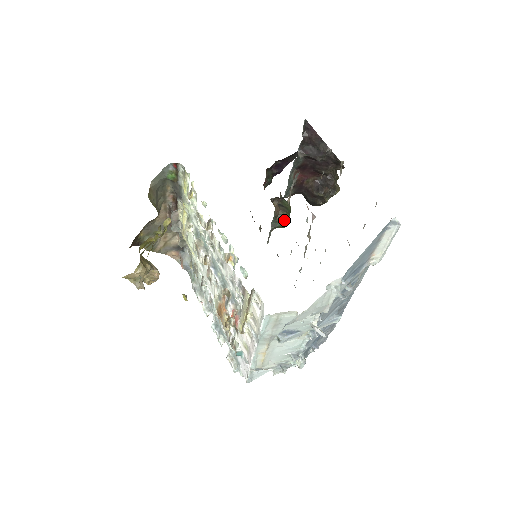
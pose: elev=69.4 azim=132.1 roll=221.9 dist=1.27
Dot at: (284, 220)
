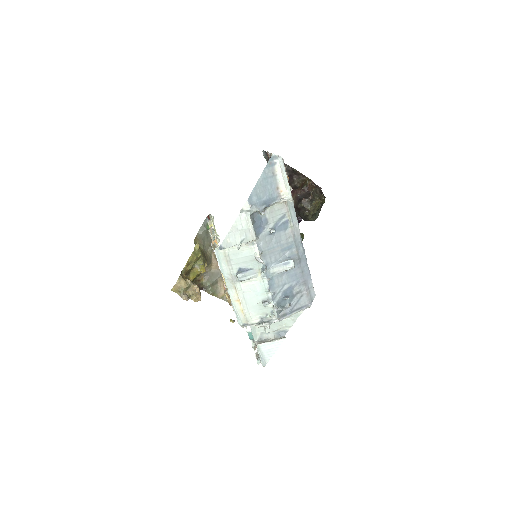
Dot at: occluded
